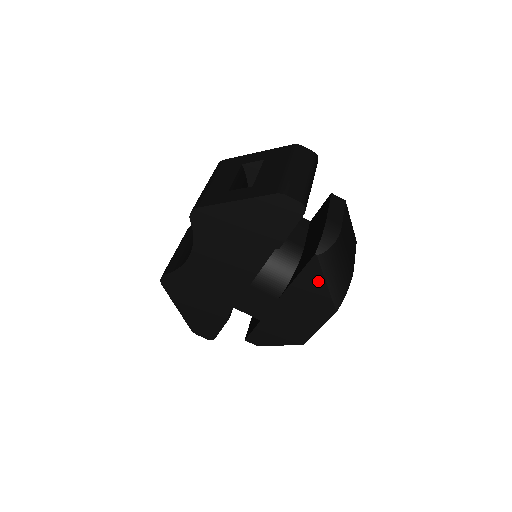
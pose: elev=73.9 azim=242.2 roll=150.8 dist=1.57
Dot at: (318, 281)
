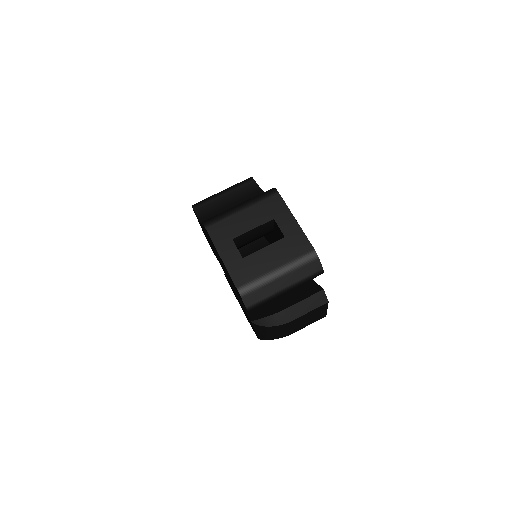
Dot at: occluded
